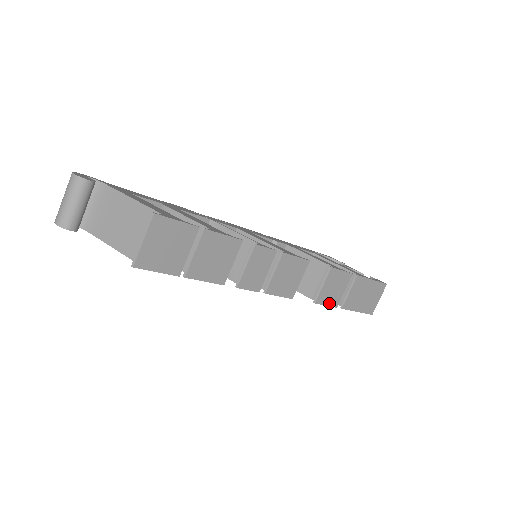
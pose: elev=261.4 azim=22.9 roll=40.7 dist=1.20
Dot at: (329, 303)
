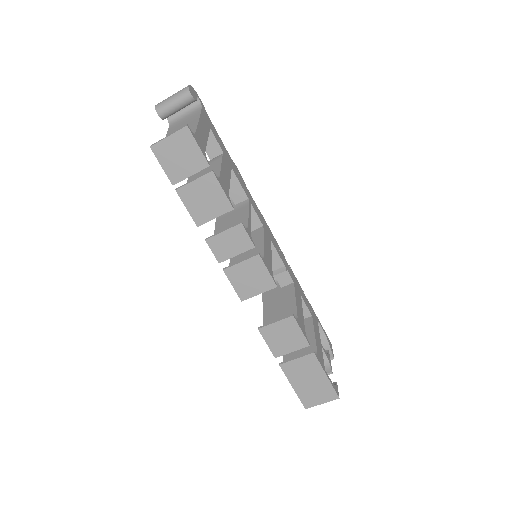
Dot at: (271, 345)
